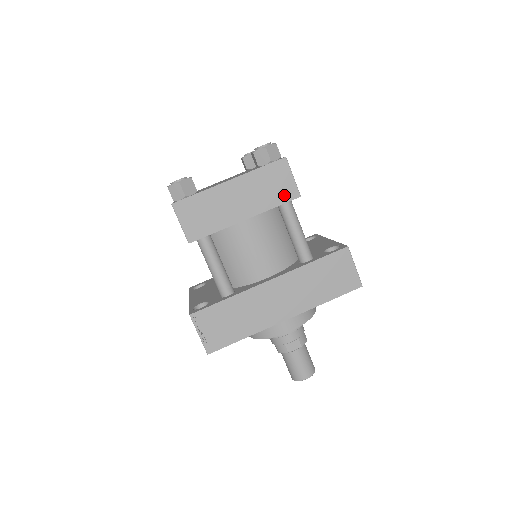
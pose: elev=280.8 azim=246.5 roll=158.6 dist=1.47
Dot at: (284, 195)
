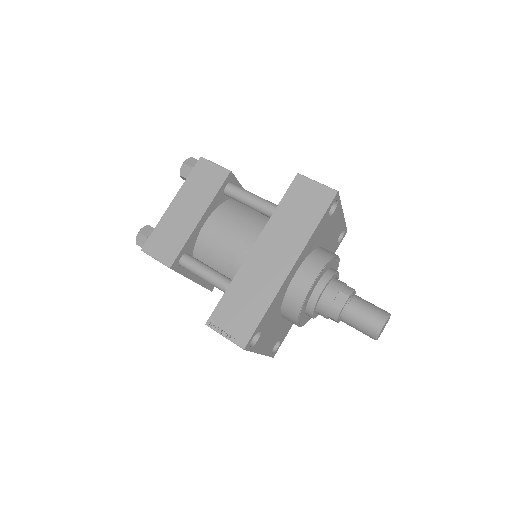
Dot at: (218, 180)
